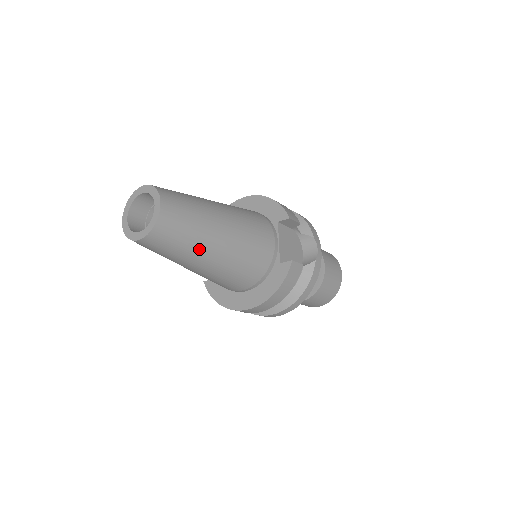
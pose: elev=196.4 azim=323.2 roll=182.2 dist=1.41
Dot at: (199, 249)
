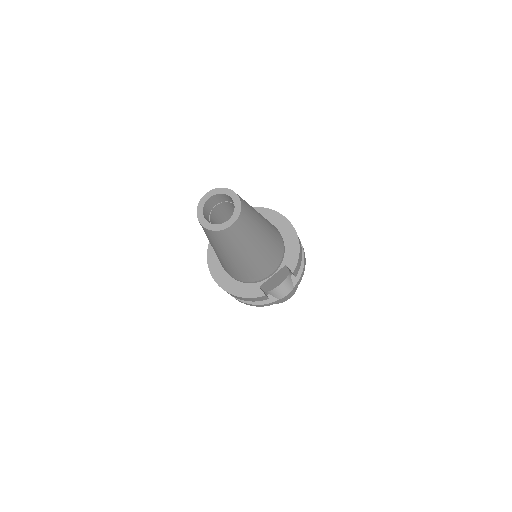
Dot at: (226, 252)
